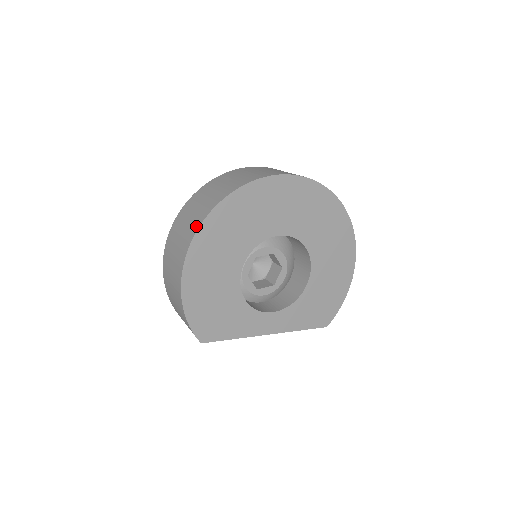
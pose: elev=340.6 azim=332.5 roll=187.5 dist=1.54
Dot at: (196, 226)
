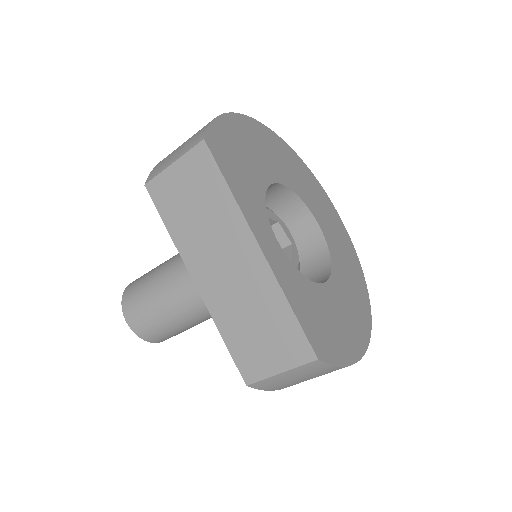
Dot at: occluded
